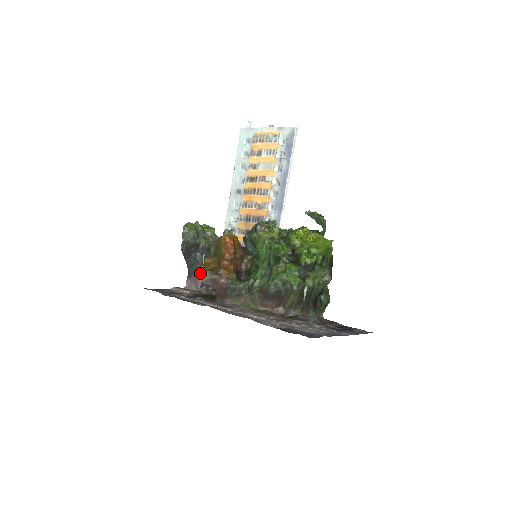
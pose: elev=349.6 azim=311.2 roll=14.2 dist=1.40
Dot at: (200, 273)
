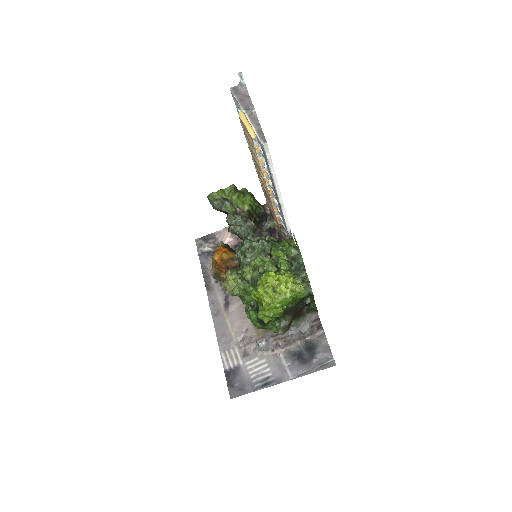
Dot at: occluded
